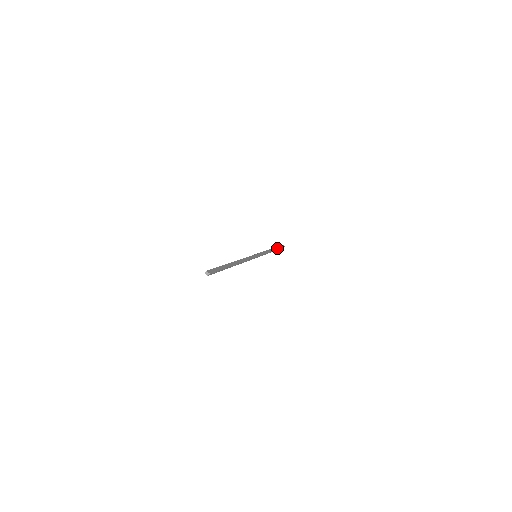
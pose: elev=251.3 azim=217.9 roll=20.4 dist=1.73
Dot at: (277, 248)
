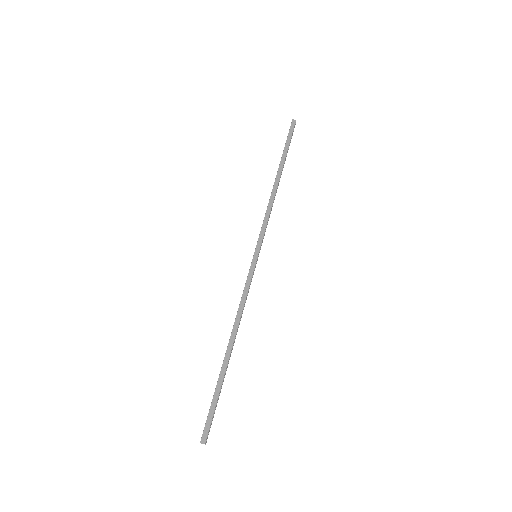
Dot at: (283, 157)
